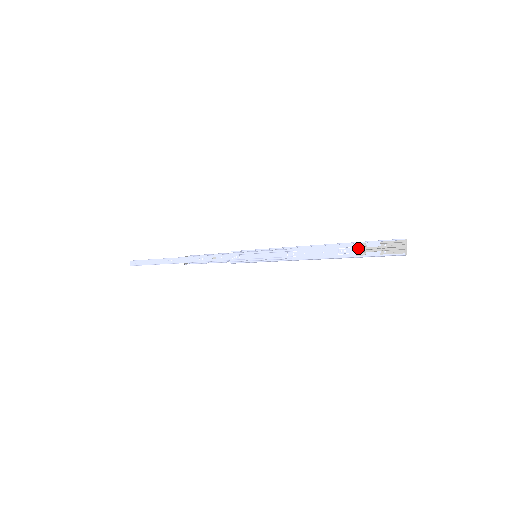
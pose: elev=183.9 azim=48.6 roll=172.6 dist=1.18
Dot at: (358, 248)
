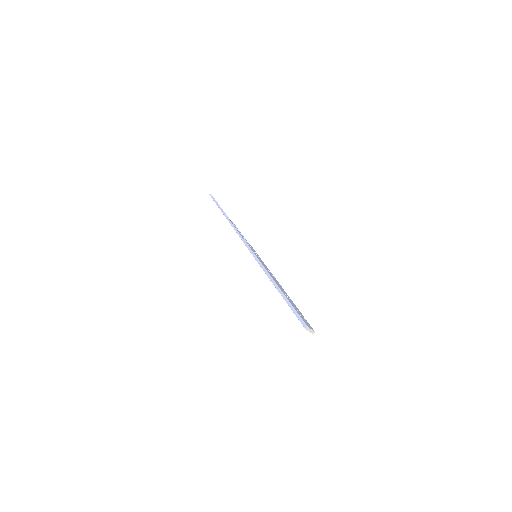
Dot at: occluded
